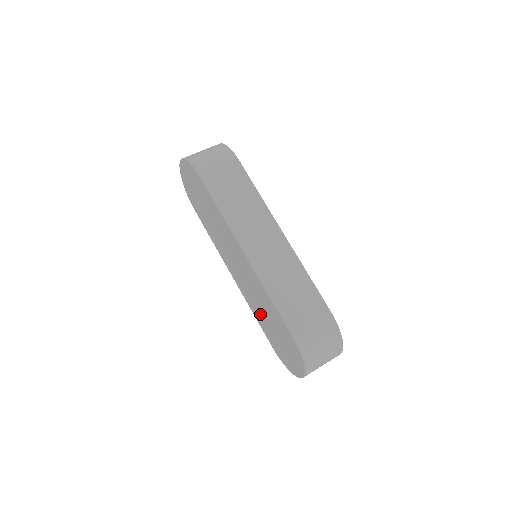
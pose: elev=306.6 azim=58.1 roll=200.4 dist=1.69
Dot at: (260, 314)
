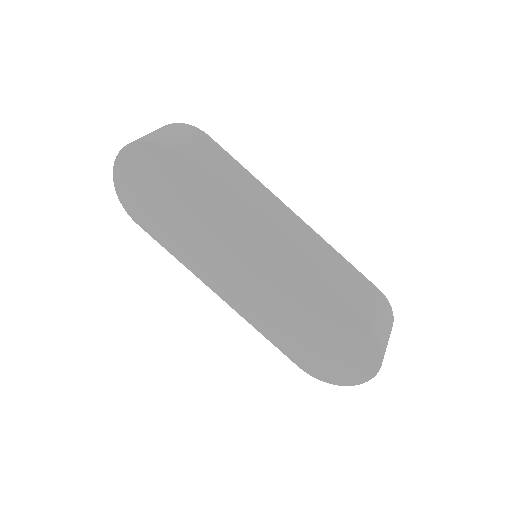
Dot at: (284, 327)
